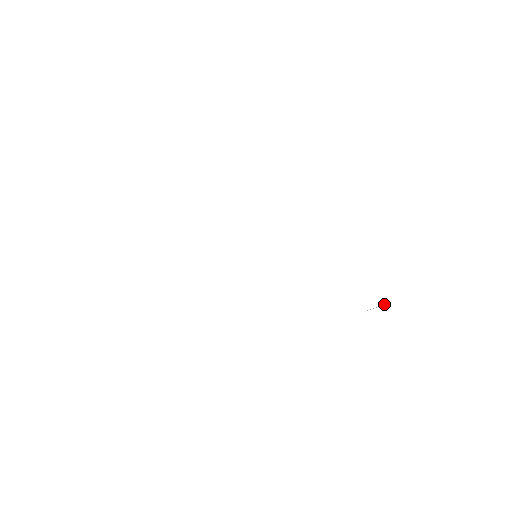
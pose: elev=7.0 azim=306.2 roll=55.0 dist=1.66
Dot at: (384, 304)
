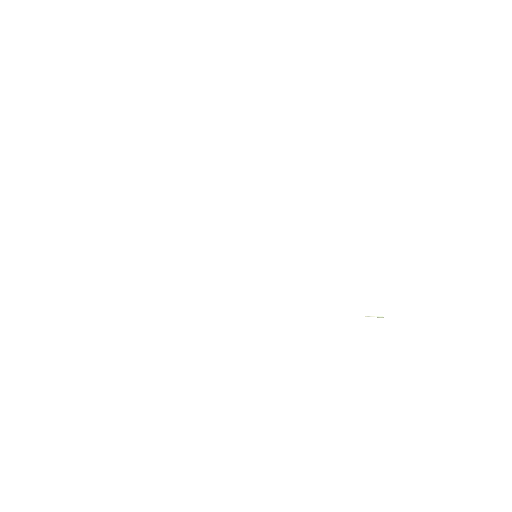
Dot at: (382, 316)
